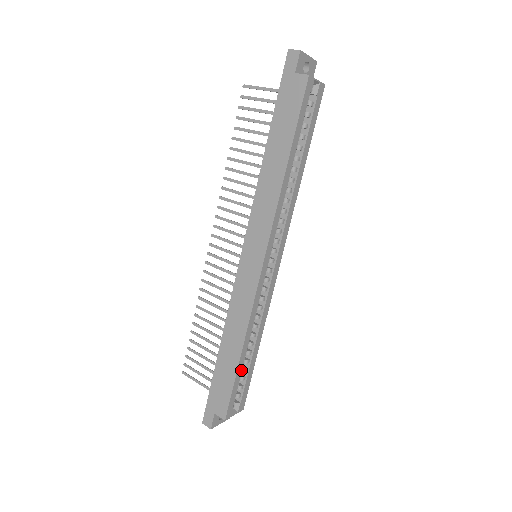
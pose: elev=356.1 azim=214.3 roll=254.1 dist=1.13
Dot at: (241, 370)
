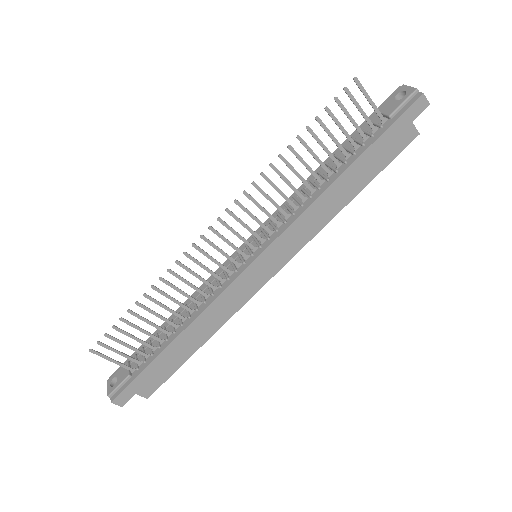
Dot at: occluded
